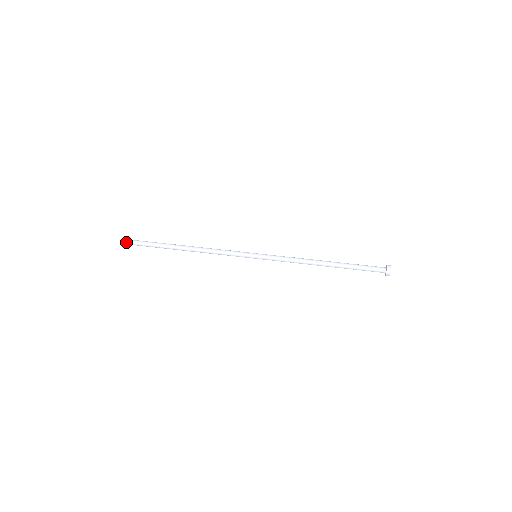
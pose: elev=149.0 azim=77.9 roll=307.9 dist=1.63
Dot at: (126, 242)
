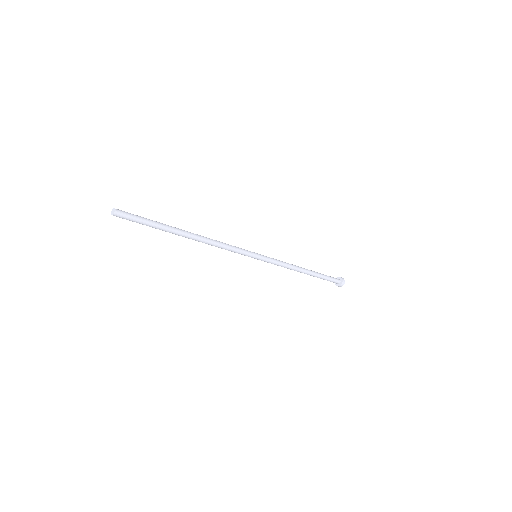
Dot at: (117, 209)
